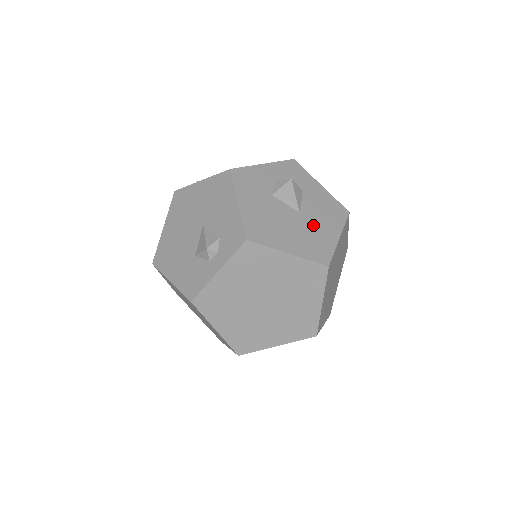
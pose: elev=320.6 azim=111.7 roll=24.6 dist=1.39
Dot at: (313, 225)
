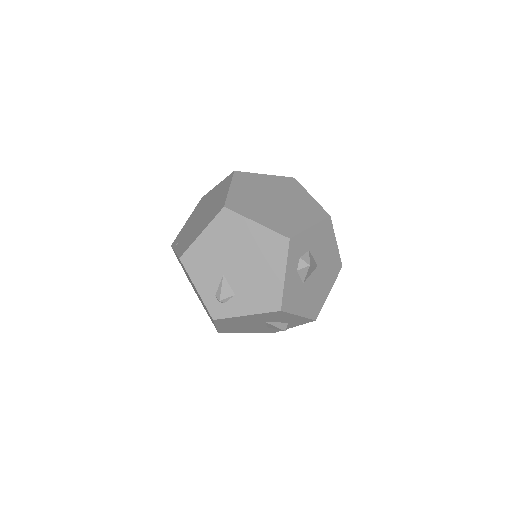
Dot at: (326, 260)
